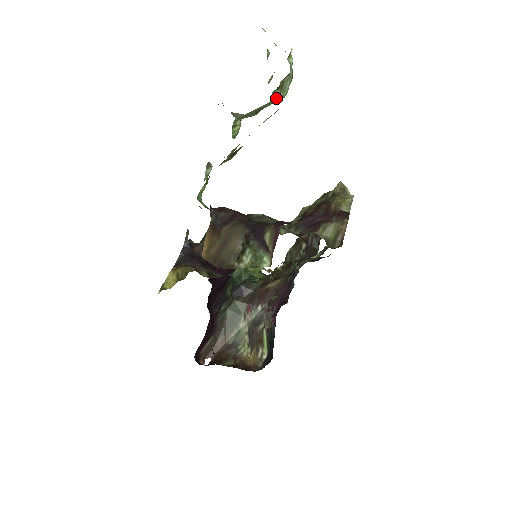
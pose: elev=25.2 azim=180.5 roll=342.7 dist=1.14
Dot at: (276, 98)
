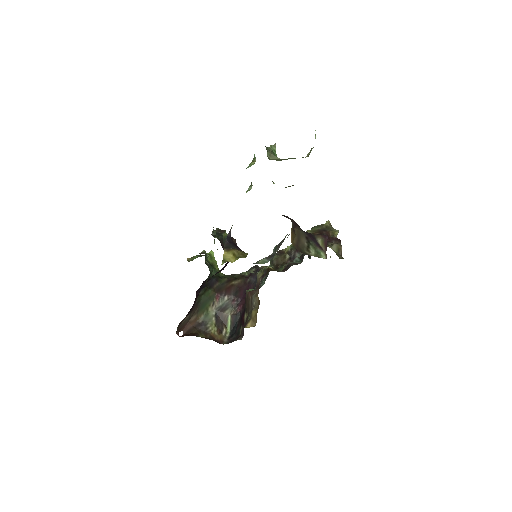
Dot at: occluded
